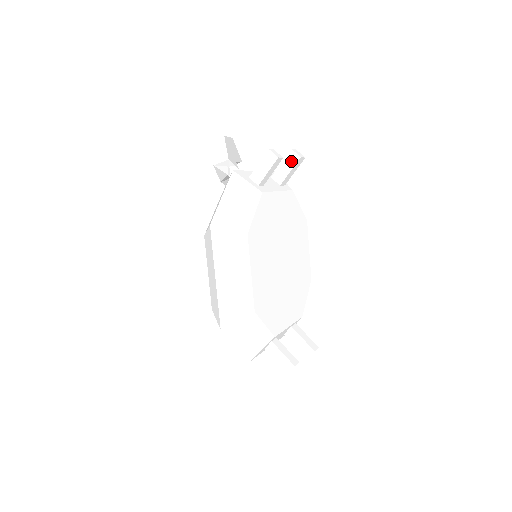
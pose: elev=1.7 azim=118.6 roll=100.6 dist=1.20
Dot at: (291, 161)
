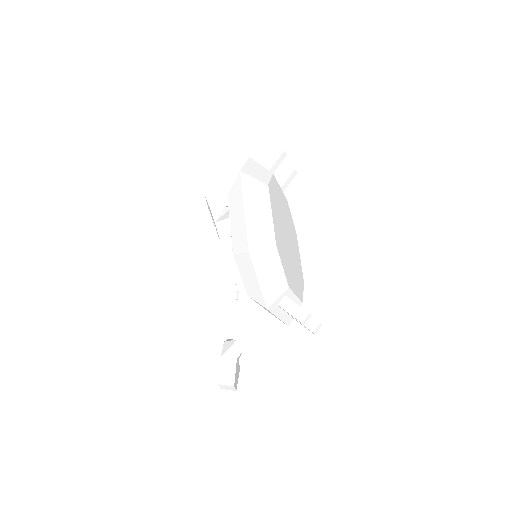
Dot at: (287, 172)
